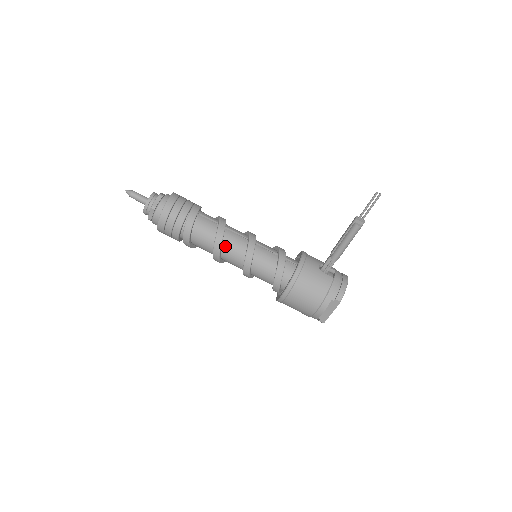
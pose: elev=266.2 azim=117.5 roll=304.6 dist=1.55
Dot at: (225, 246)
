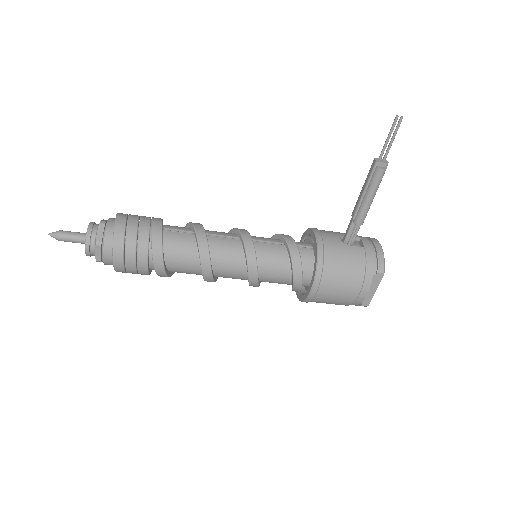
Dot at: (215, 258)
